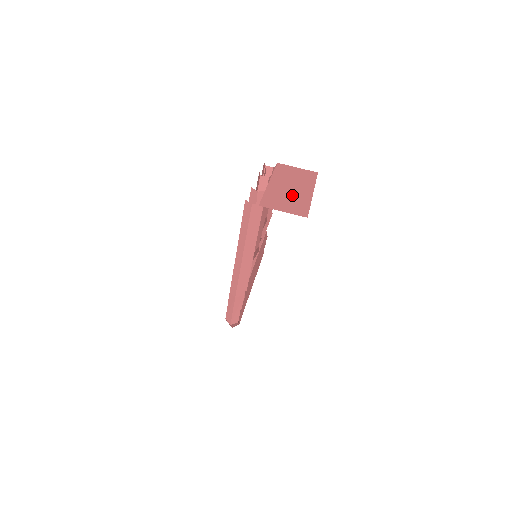
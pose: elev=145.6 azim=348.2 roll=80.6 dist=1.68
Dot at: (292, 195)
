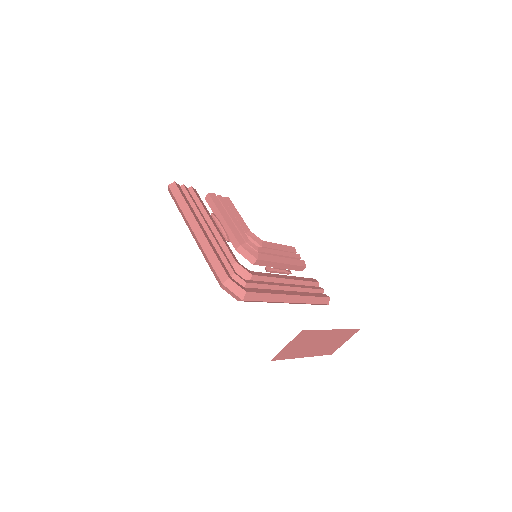
Dot at: occluded
